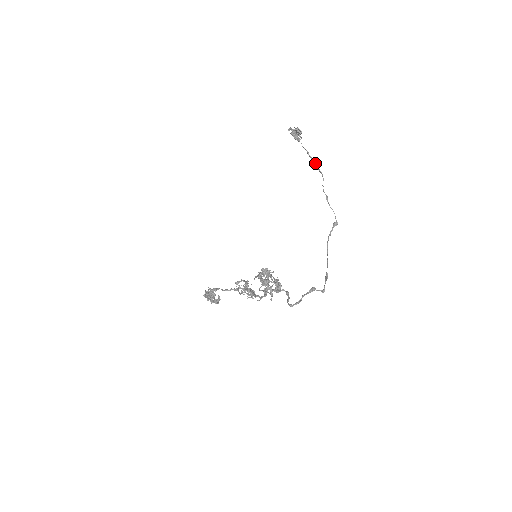
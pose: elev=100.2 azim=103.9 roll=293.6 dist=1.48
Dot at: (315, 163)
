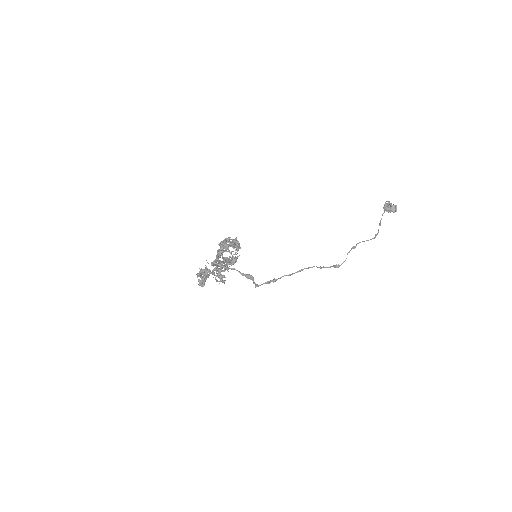
Dot at: (378, 229)
